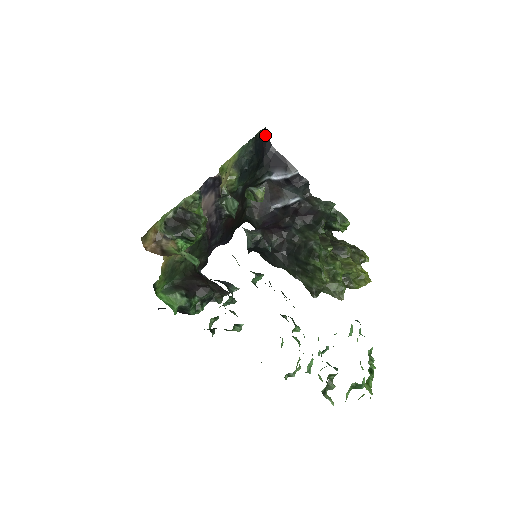
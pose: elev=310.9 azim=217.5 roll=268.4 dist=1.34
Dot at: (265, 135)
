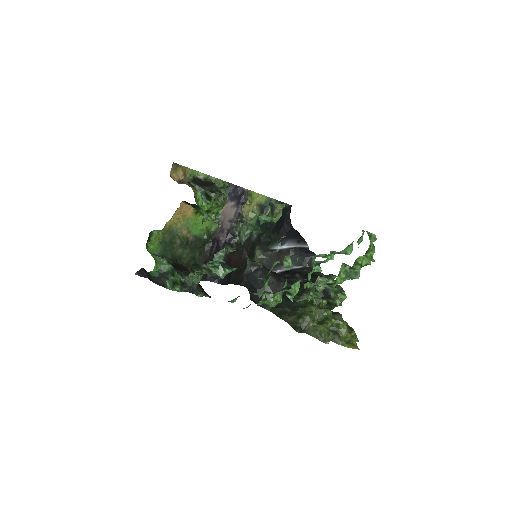
Dot at: (288, 213)
